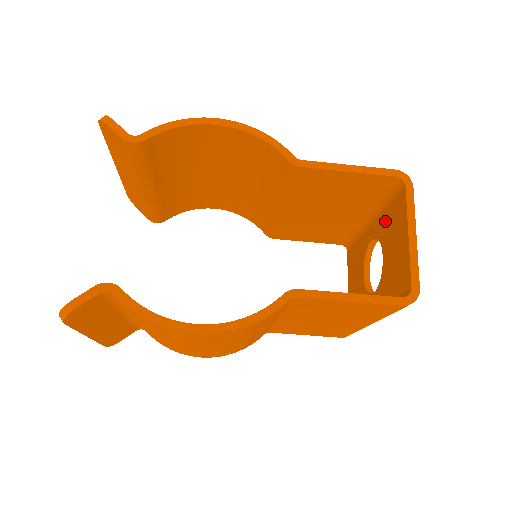
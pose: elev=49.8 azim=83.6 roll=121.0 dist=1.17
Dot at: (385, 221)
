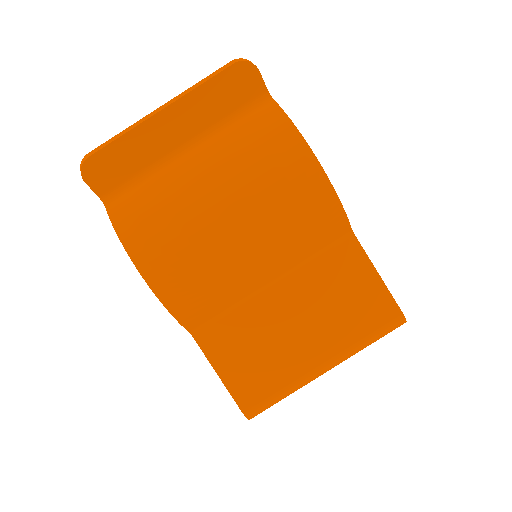
Dot at: occluded
